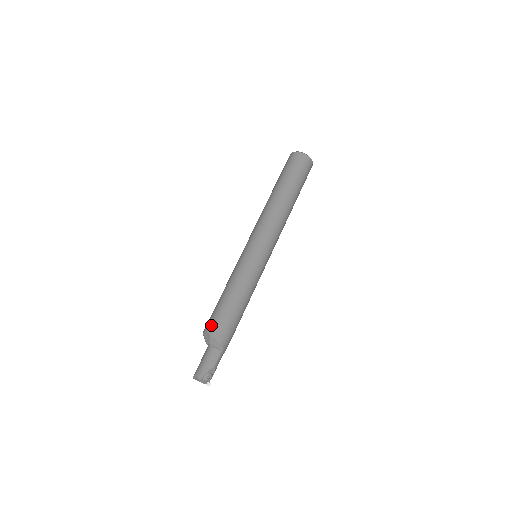
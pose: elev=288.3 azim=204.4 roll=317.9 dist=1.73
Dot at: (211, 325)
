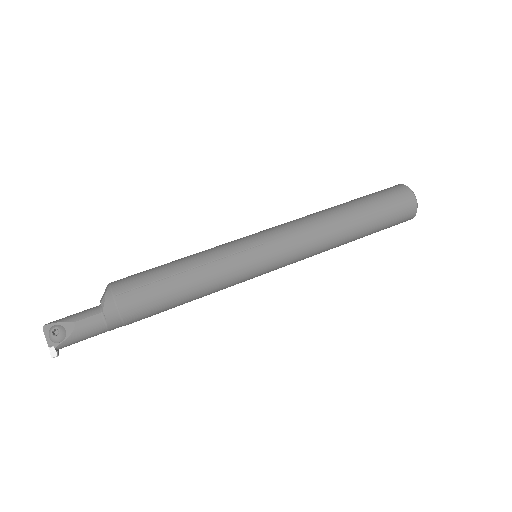
Dot at: occluded
